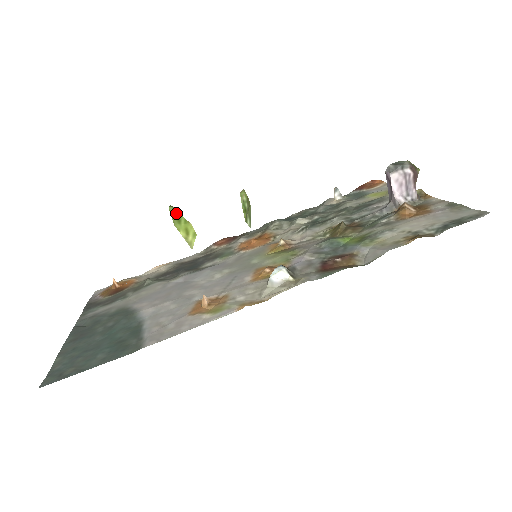
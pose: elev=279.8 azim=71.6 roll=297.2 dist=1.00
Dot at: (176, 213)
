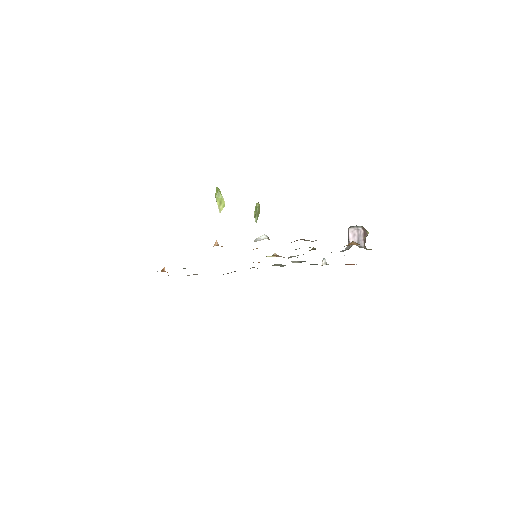
Dot at: (219, 191)
